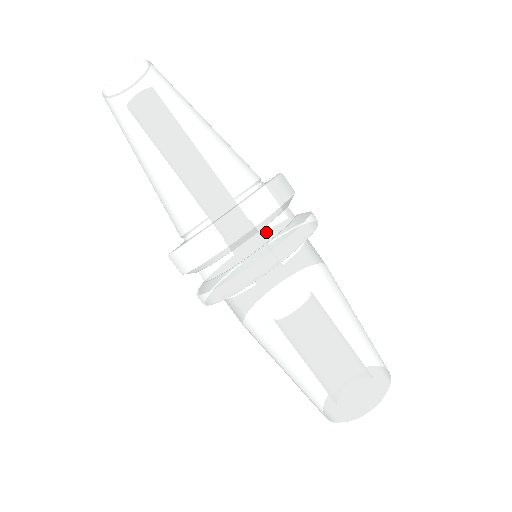
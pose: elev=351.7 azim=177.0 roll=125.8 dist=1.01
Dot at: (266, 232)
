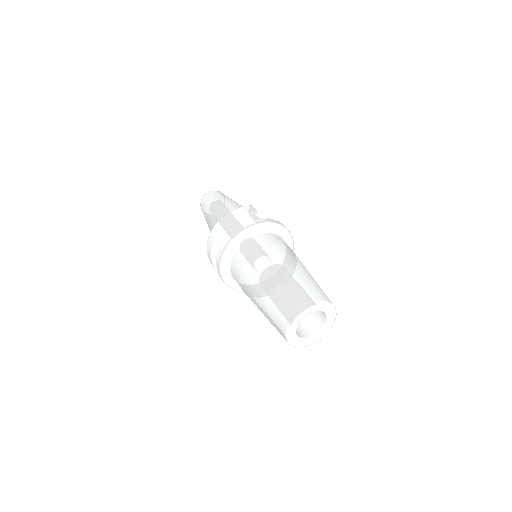
Dot at: occluded
